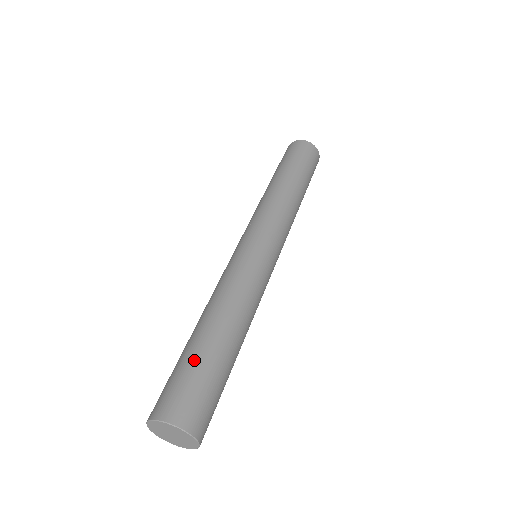
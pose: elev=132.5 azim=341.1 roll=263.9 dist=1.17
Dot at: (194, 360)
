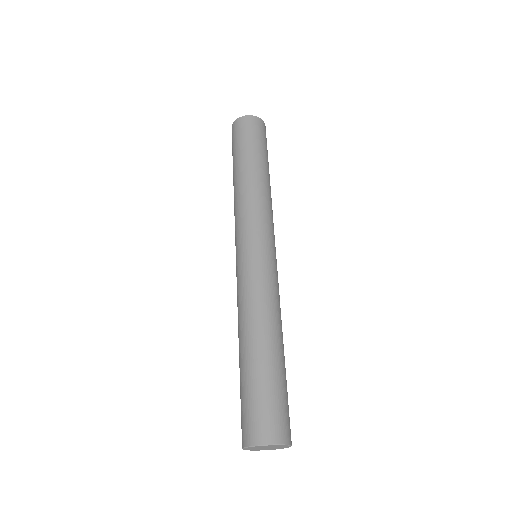
Dot at: (254, 383)
